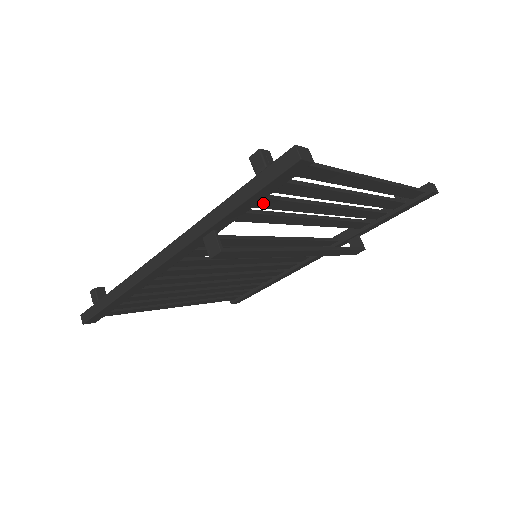
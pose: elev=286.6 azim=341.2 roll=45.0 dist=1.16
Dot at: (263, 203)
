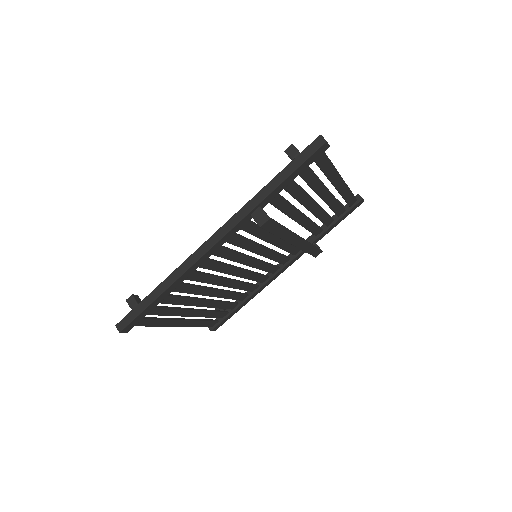
Dot at: (290, 185)
